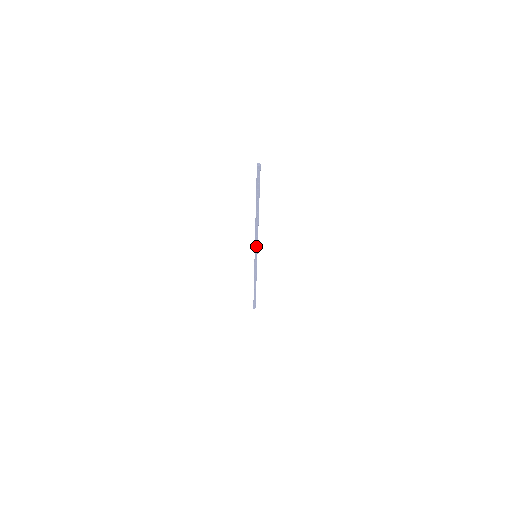
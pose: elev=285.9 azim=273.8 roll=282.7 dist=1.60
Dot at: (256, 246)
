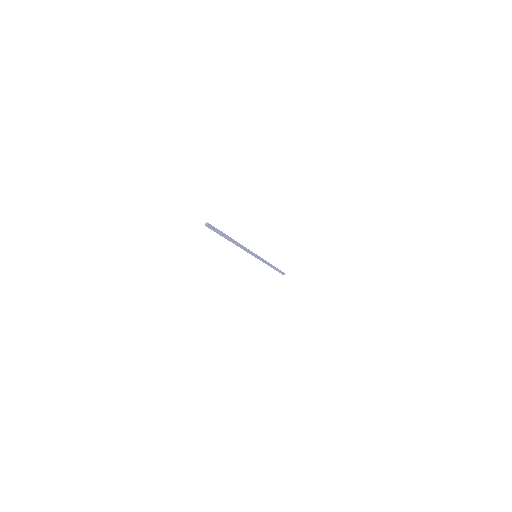
Dot at: (250, 253)
